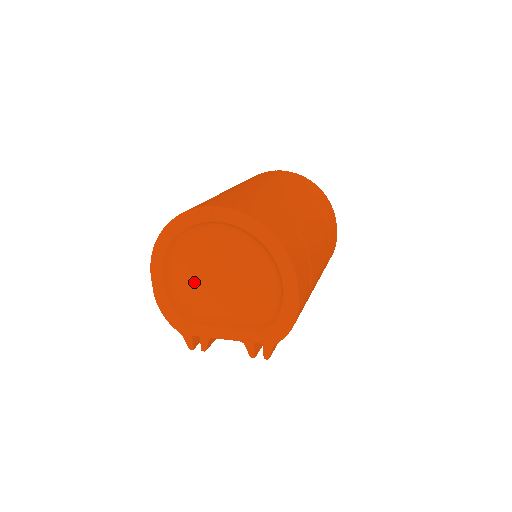
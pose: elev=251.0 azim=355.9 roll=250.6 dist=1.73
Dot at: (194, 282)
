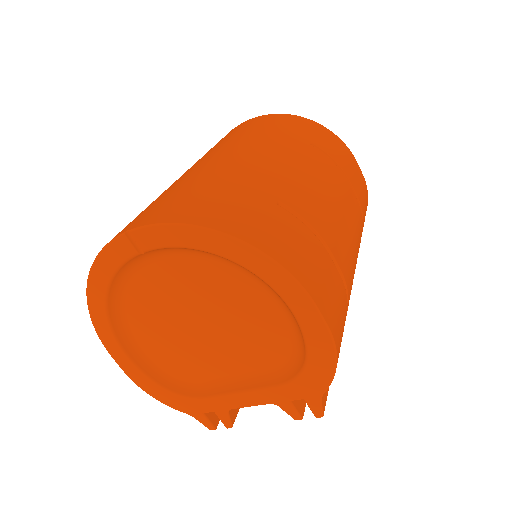
Dot at: (169, 344)
